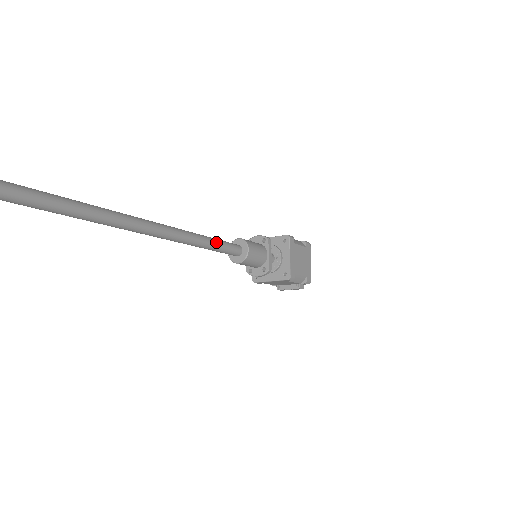
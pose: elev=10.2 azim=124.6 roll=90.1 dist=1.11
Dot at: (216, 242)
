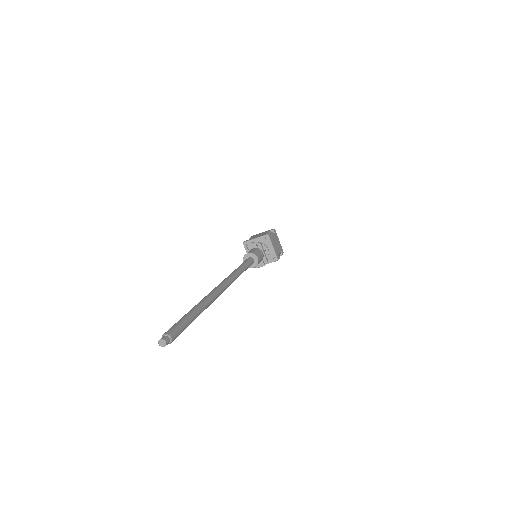
Dot at: (246, 266)
